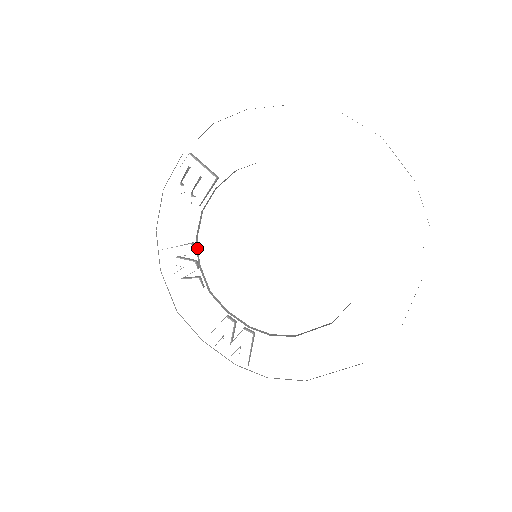
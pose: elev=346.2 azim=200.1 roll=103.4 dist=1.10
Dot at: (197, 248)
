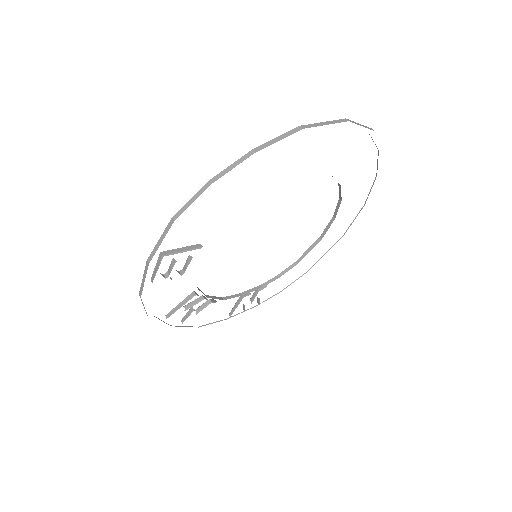
Dot at: occluded
